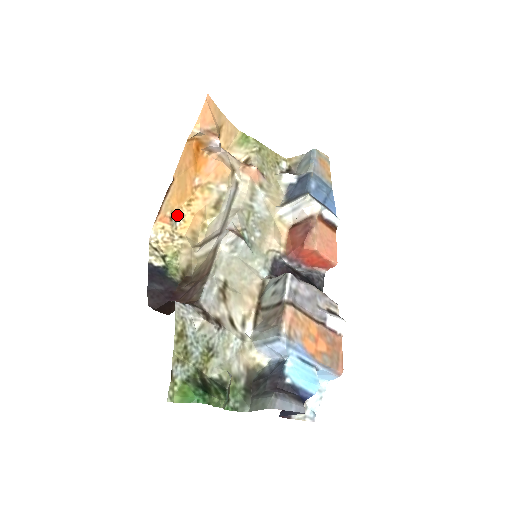
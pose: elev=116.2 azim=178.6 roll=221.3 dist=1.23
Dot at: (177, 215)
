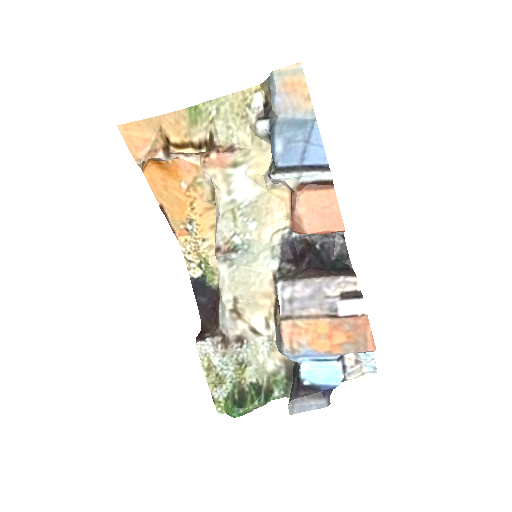
Dot at: (189, 223)
